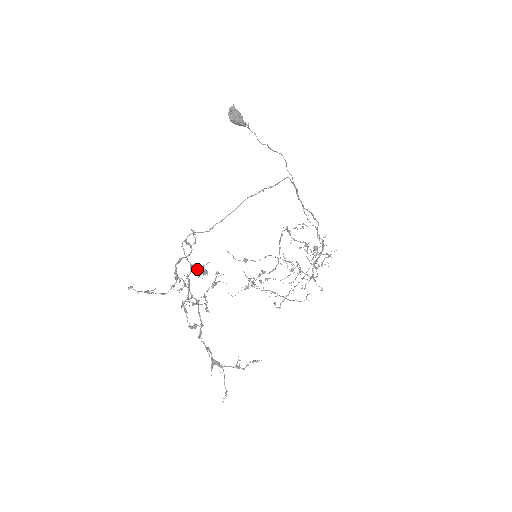
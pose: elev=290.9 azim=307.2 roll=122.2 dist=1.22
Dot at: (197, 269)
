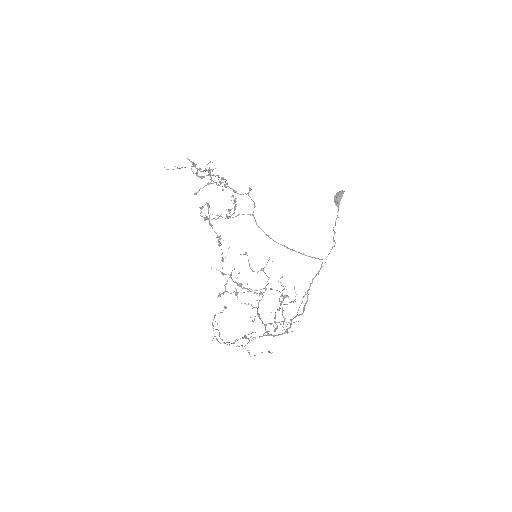
Dot at: occluded
